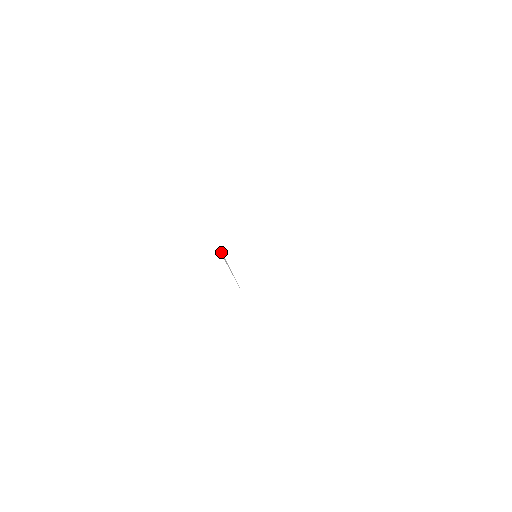
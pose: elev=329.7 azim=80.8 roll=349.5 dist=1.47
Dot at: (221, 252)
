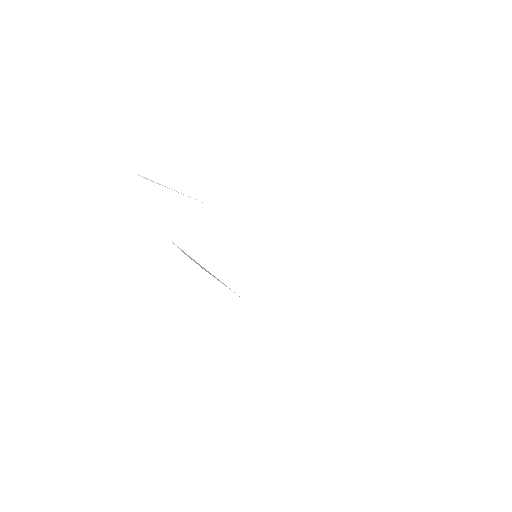
Dot at: occluded
